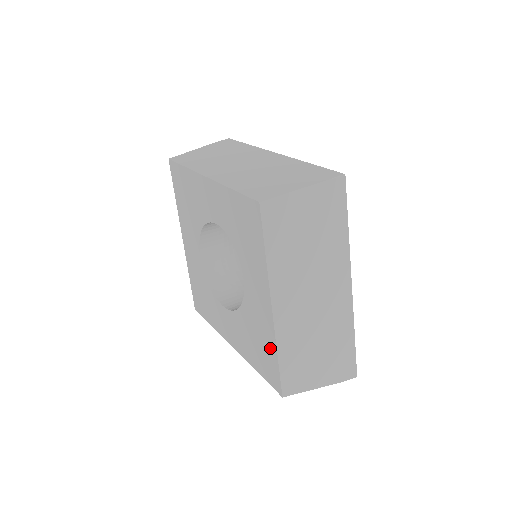
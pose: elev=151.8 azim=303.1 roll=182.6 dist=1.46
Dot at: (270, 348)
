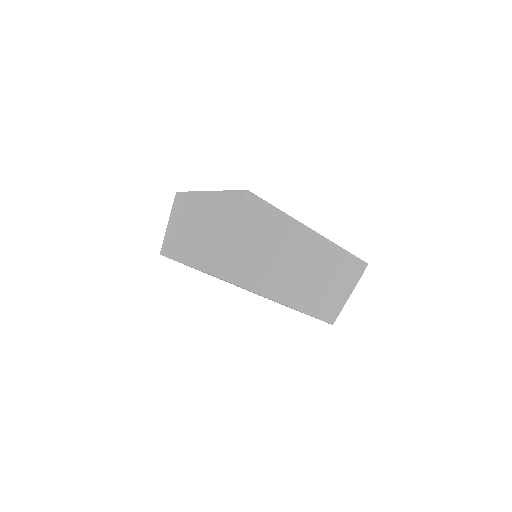
Dot at: occluded
